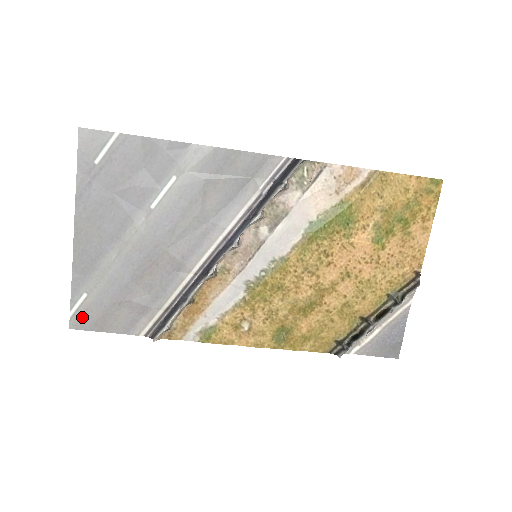
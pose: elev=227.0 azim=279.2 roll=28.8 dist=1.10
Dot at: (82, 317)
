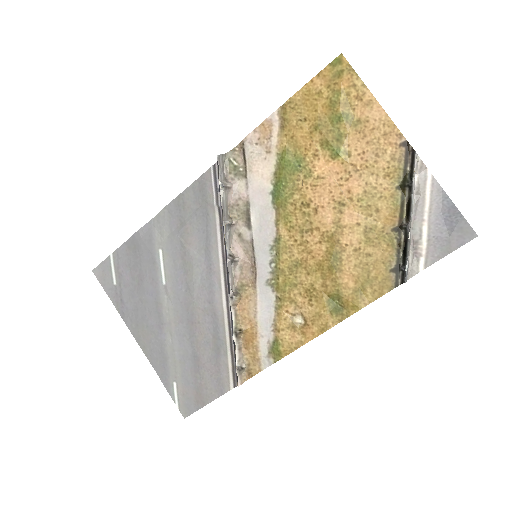
Dot at: (185, 403)
